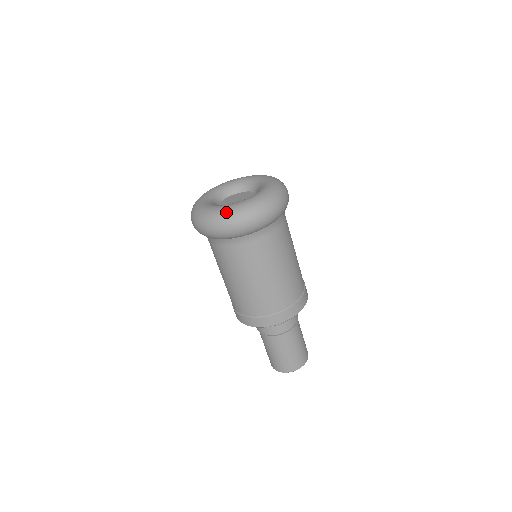
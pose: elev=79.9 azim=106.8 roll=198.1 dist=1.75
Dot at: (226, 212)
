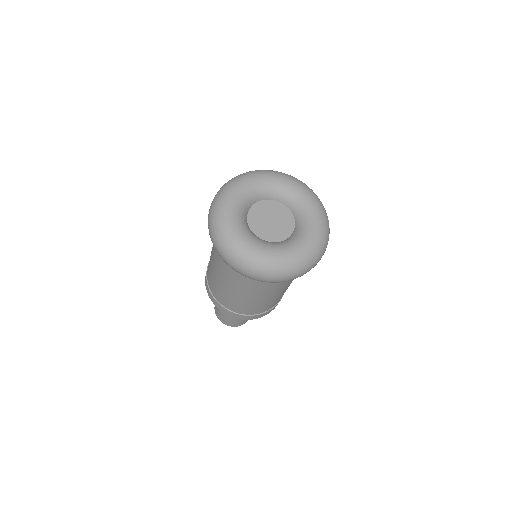
Dot at: (245, 255)
